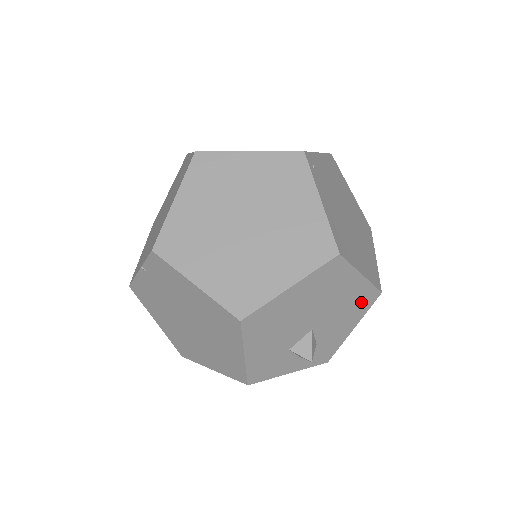
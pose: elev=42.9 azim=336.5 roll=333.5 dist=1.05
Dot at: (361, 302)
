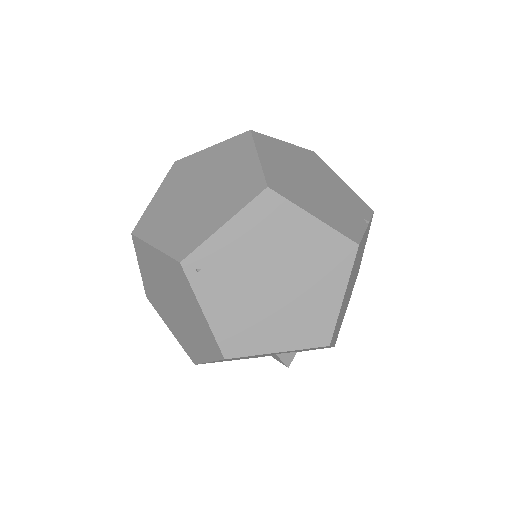
Dot at: occluded
